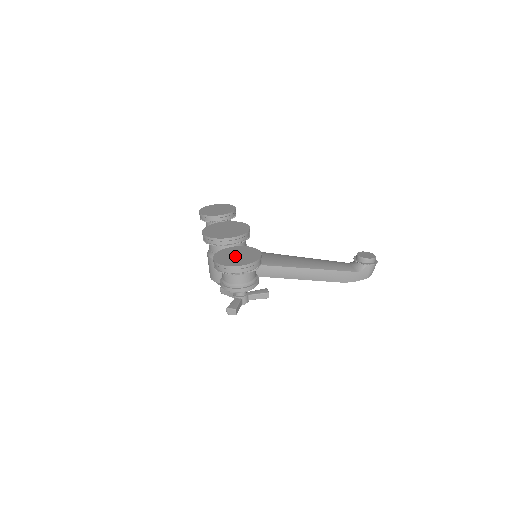
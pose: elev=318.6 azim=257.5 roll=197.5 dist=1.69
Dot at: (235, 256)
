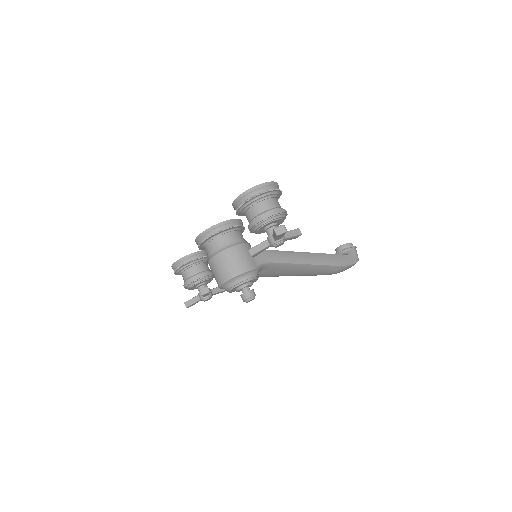
Dot at: occluded
